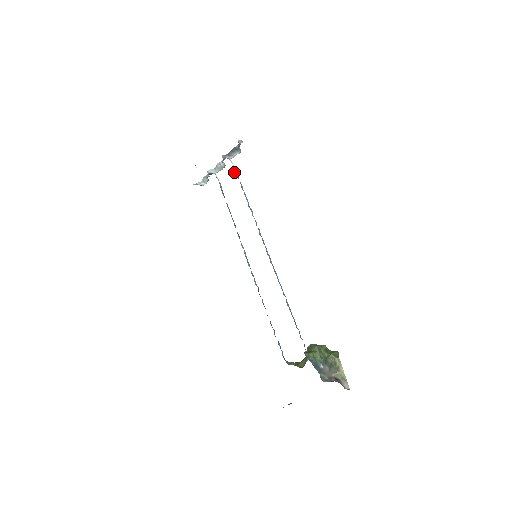
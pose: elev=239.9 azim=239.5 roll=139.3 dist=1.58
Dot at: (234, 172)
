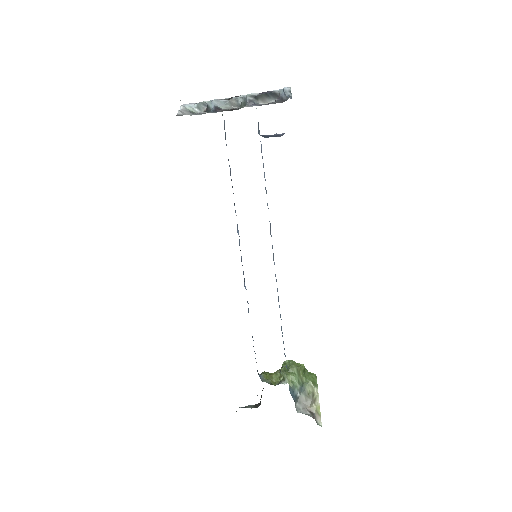
Dot at: (258, 127)
